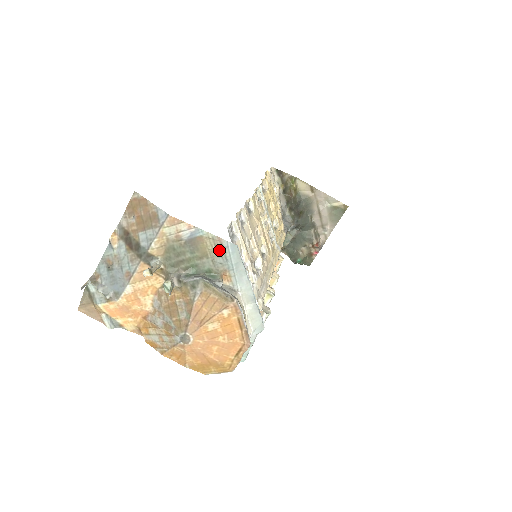
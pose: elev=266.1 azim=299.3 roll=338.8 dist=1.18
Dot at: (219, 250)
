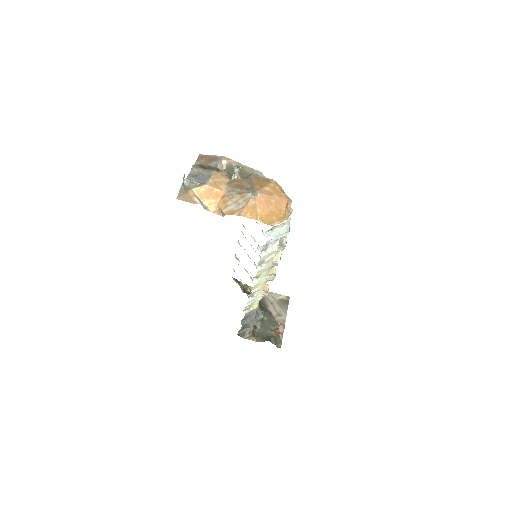
Dot at: (253, 173)
